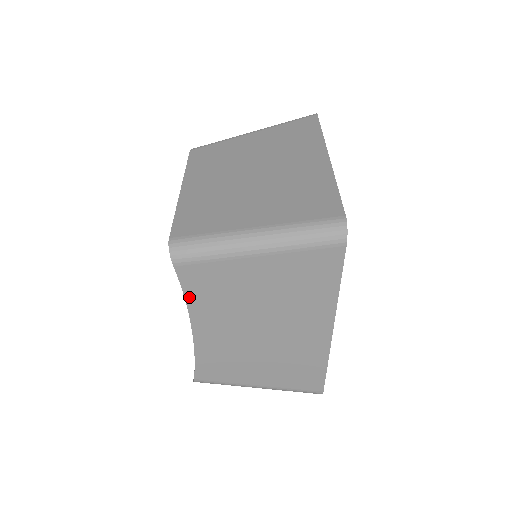
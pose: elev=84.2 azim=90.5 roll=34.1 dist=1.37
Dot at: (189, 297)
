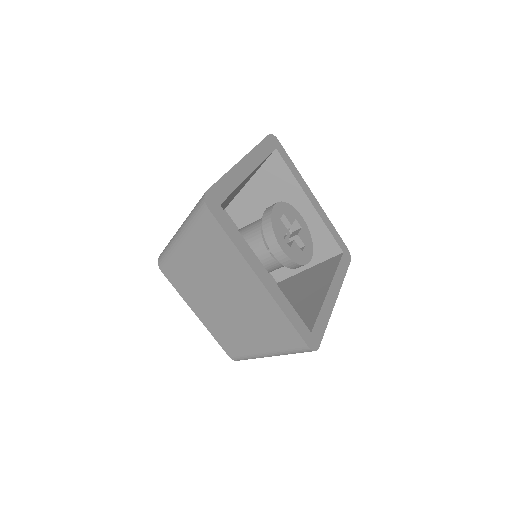
Dot at: occluded
